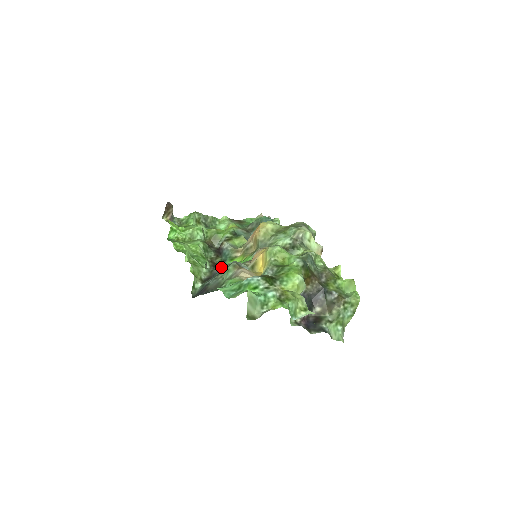
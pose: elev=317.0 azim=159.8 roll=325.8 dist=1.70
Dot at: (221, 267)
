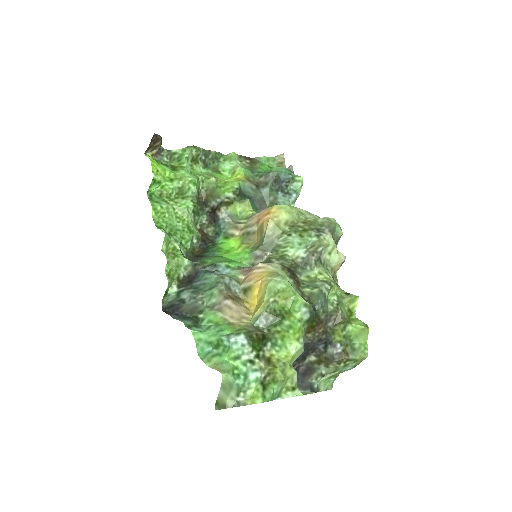
Dot at: (207, 264)
